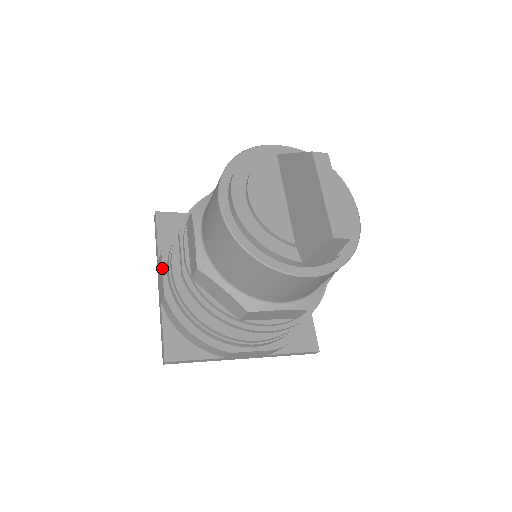
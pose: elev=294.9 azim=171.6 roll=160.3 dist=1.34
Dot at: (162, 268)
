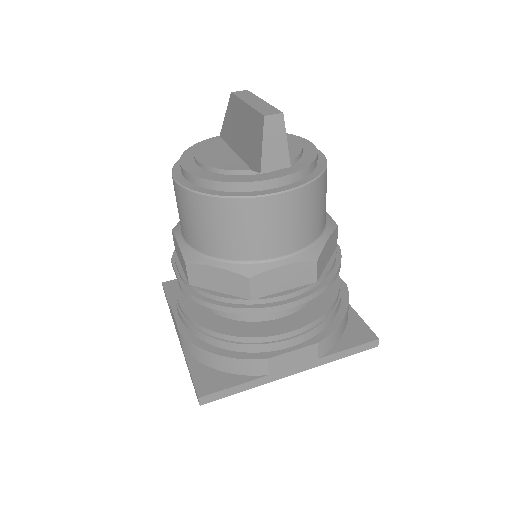
Dot at: (172, 312)
